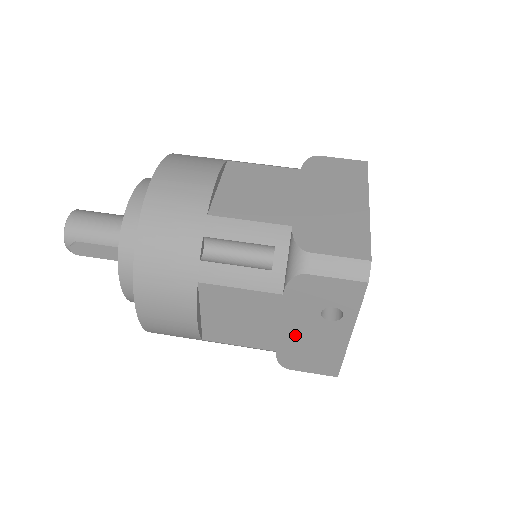
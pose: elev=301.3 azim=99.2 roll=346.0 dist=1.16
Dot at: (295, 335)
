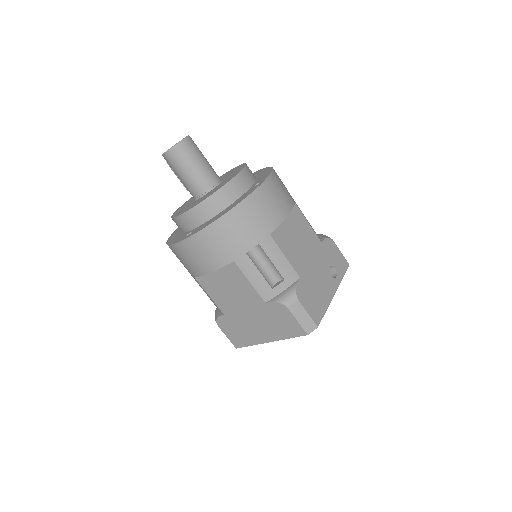
Dot at: occluded
